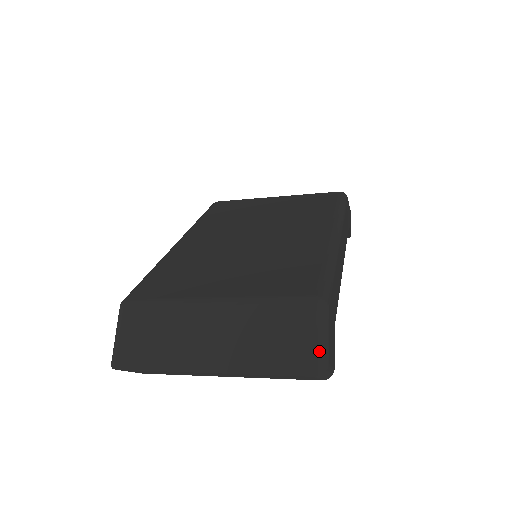
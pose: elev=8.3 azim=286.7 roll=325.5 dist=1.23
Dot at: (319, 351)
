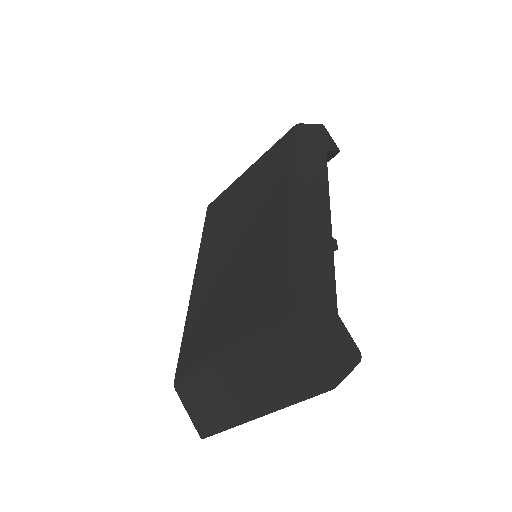
Dot at: (324, 365)
